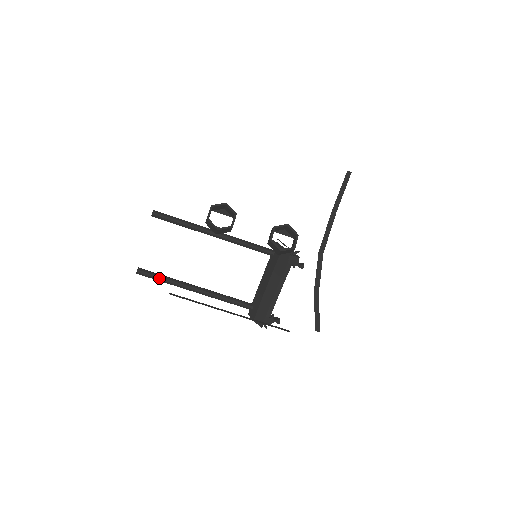
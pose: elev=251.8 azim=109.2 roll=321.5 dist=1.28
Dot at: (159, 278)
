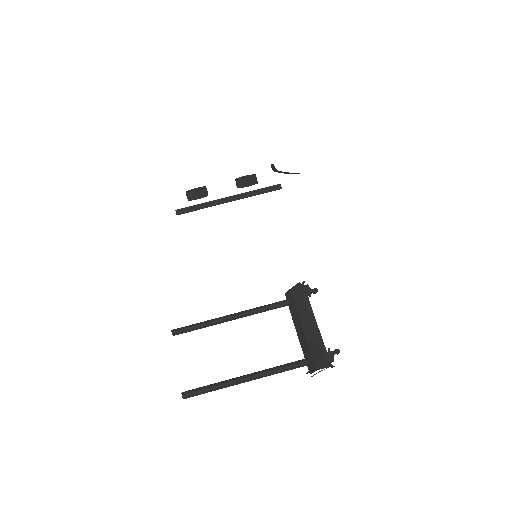
Dot at: (205, 388)
